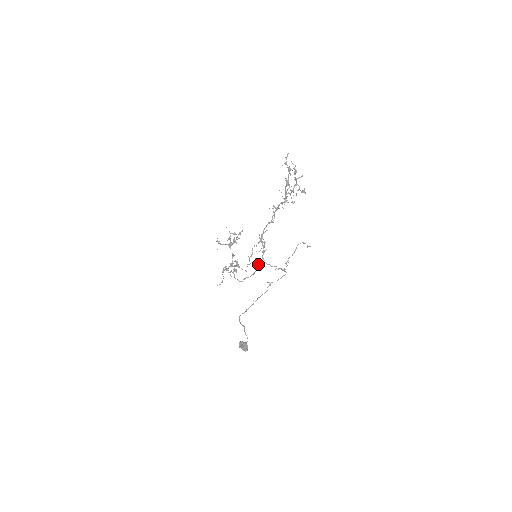
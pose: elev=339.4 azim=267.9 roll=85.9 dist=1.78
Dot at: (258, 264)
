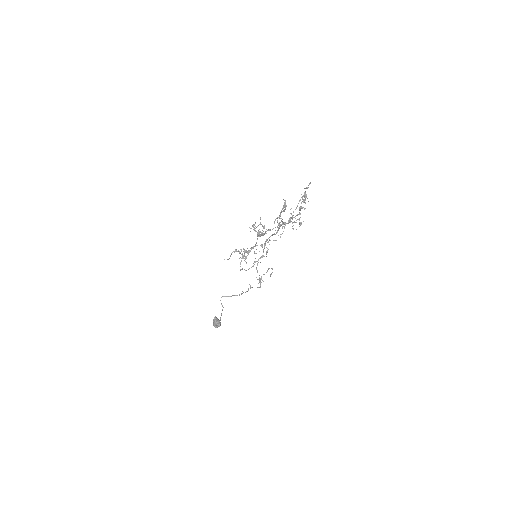
Dot at: (254, 264)
